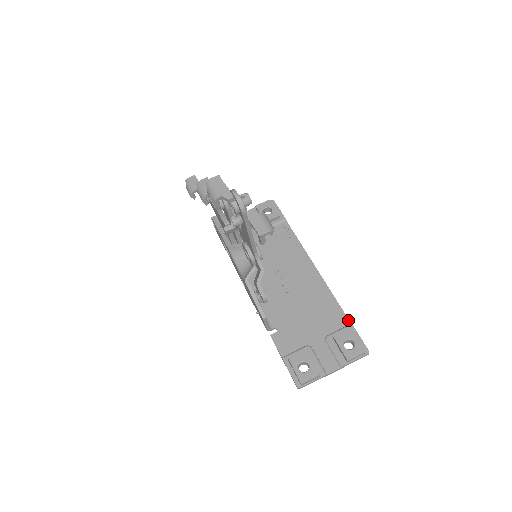
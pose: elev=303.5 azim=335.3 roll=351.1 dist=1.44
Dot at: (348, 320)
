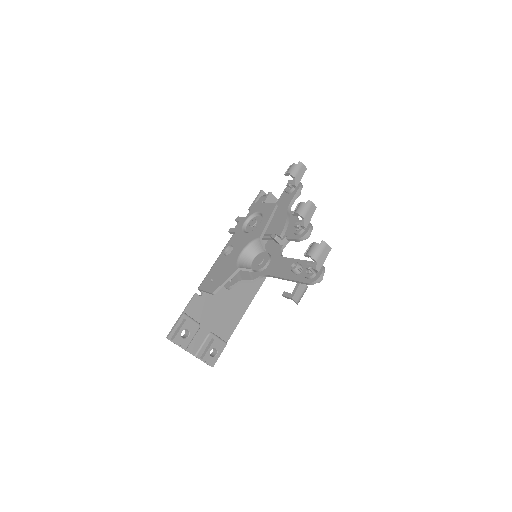
Dot at: occluded
